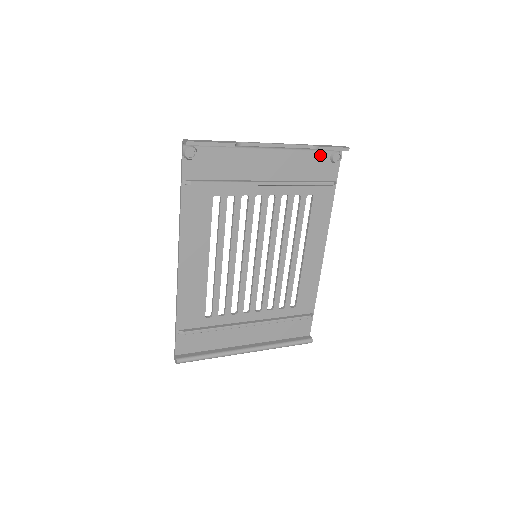
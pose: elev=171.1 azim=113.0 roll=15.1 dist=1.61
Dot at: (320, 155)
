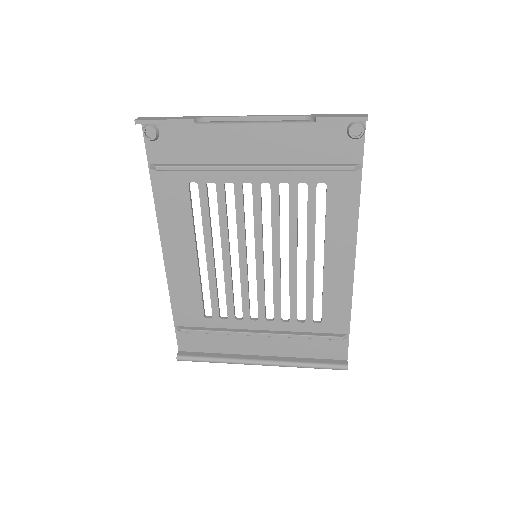
Dot at: (330, 128)
